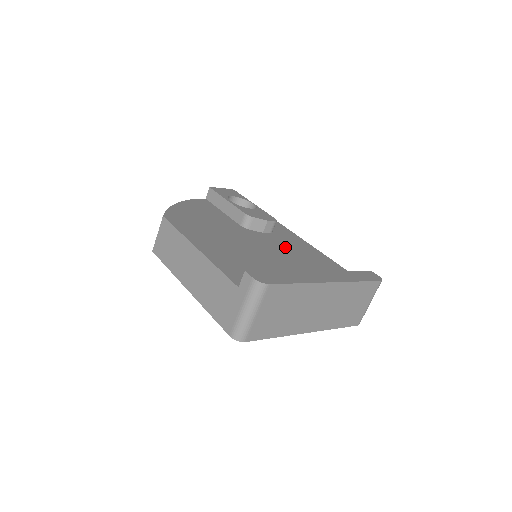
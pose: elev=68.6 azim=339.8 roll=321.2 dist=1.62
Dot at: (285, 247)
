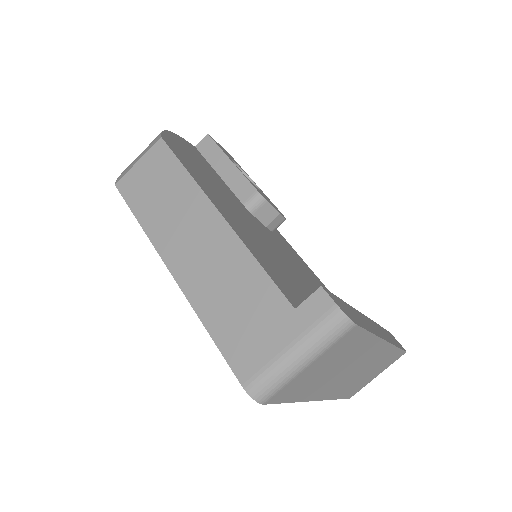
Dot at: (294, 259)
